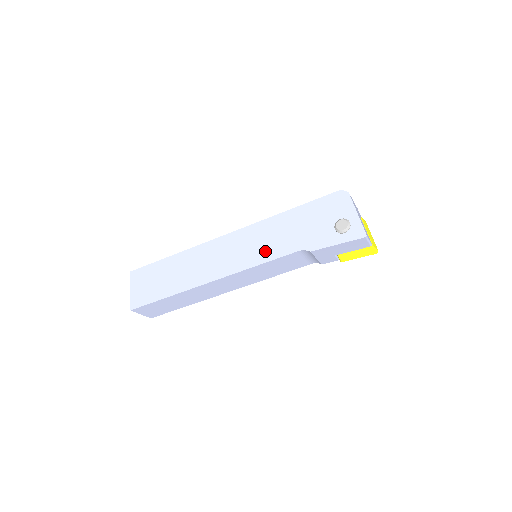
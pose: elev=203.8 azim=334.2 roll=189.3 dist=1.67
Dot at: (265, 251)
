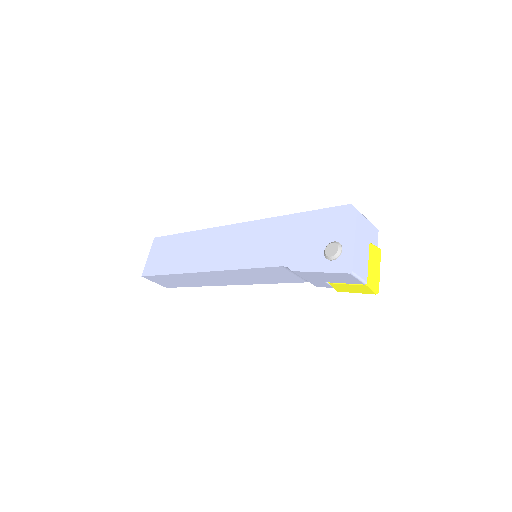
Dot at: (255, 255)
